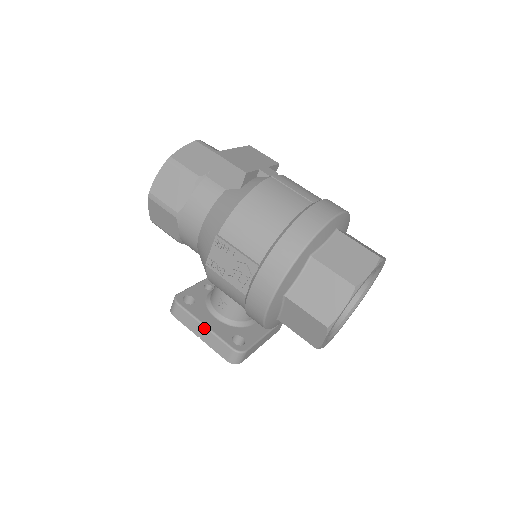
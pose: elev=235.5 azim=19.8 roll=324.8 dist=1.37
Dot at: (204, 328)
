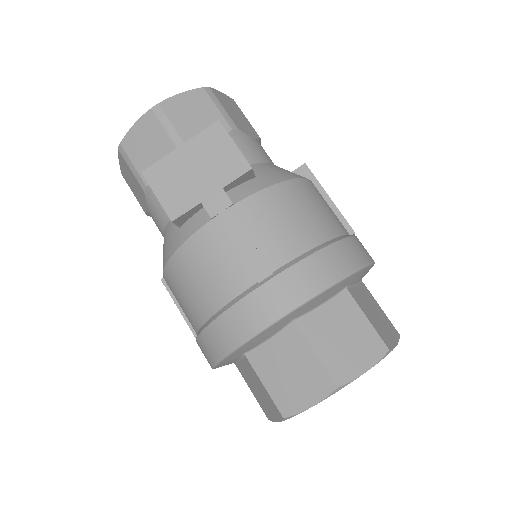
Dot at: occluded
